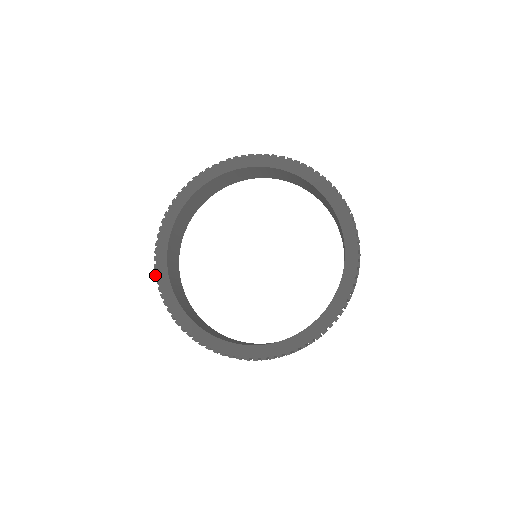
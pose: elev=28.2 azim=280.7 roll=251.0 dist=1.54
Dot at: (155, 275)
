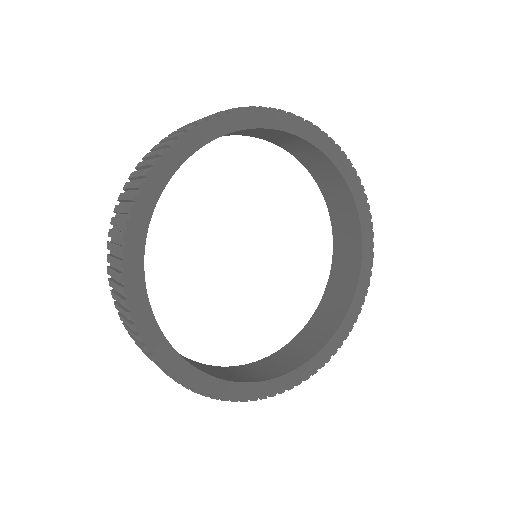
Dot at: (122, 238)
